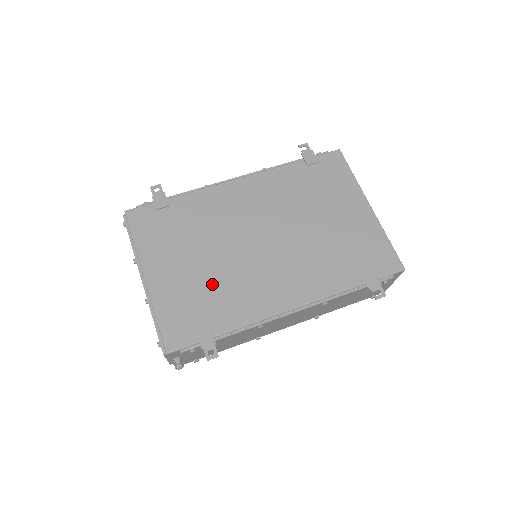
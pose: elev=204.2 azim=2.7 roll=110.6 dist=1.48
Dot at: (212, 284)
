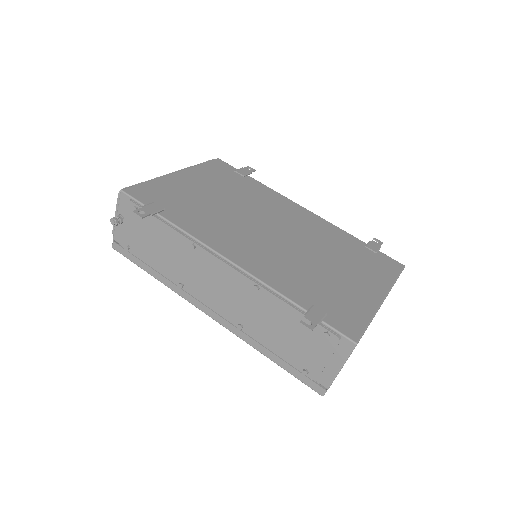
Dot at: (204, 206)
